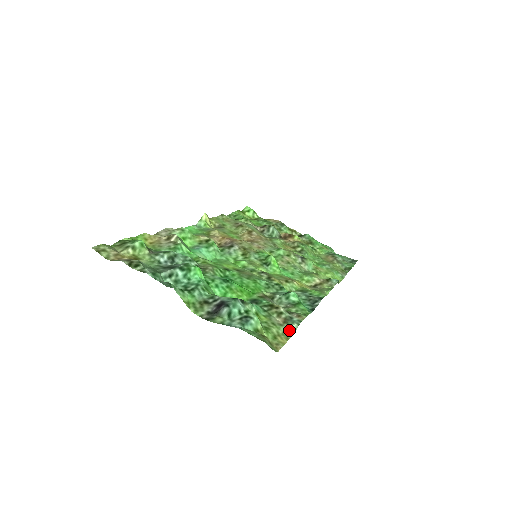
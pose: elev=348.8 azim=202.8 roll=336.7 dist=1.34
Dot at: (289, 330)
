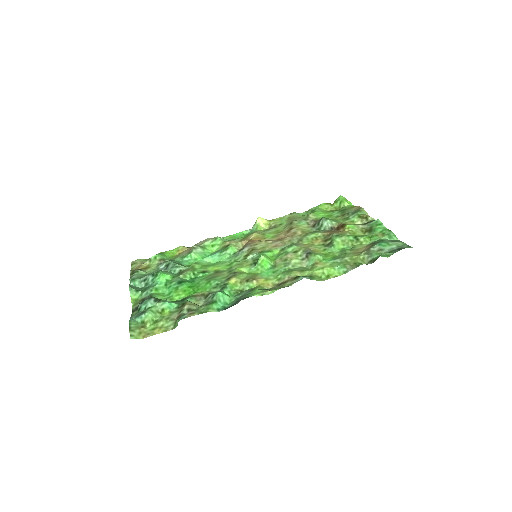
Dot at: (175, 324)
